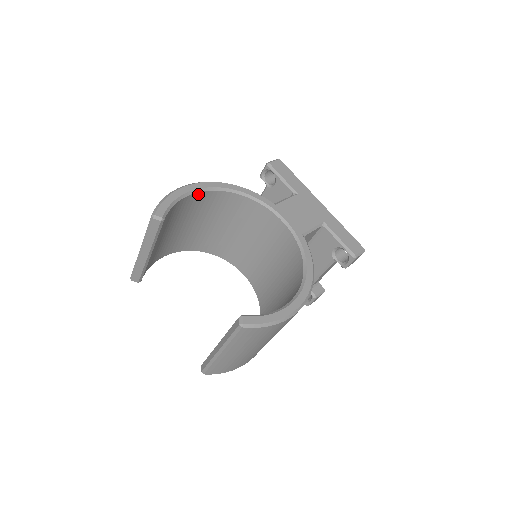
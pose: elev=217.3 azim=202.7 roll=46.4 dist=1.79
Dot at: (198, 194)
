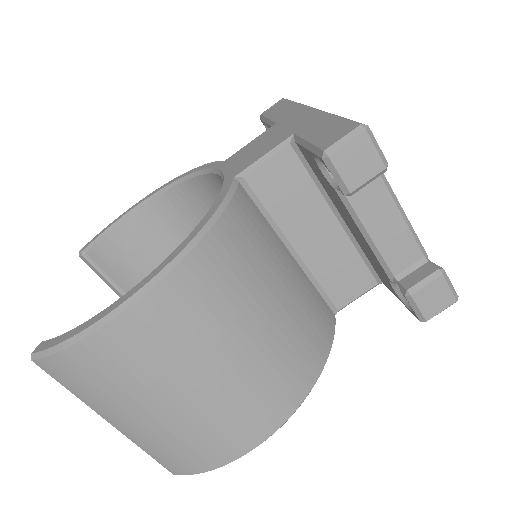
Dot at: (149, 207)
